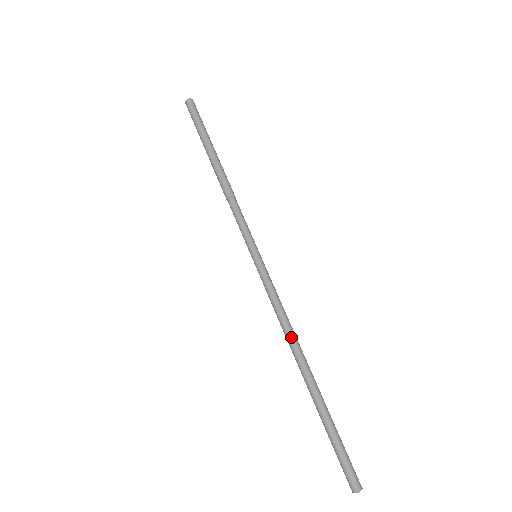
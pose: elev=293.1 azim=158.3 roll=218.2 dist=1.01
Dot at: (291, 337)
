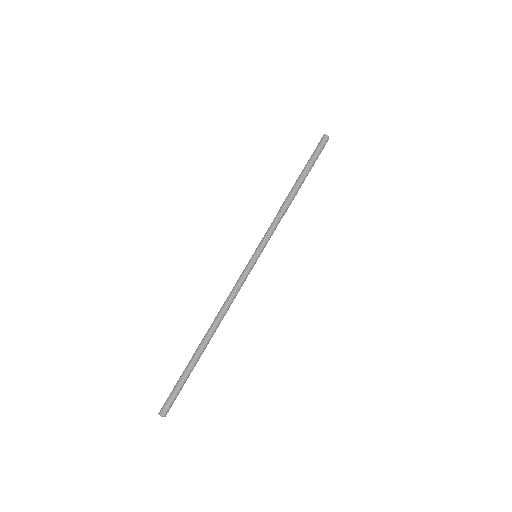
Dot at: (222, 314)
